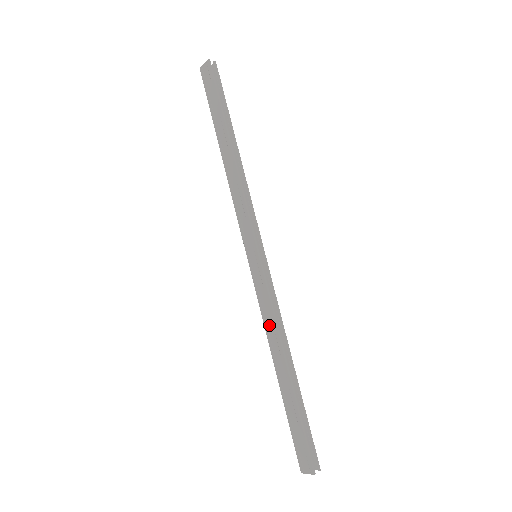
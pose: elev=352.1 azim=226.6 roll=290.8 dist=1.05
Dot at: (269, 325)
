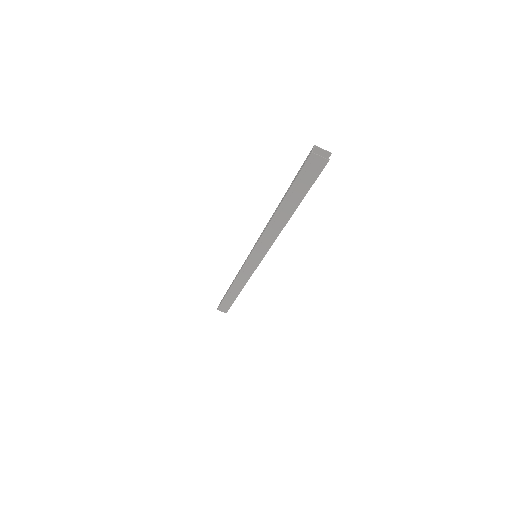
Dot at: (241, 280)
